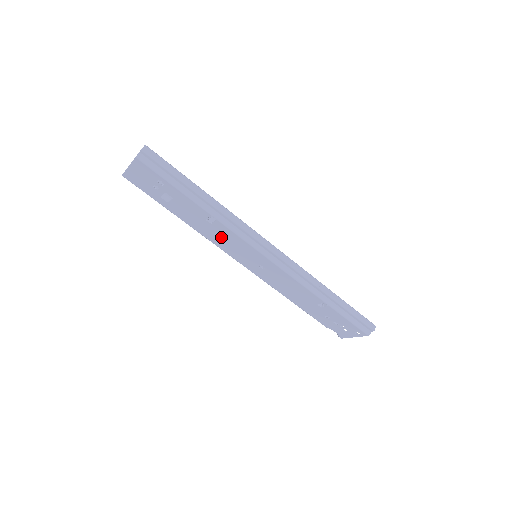
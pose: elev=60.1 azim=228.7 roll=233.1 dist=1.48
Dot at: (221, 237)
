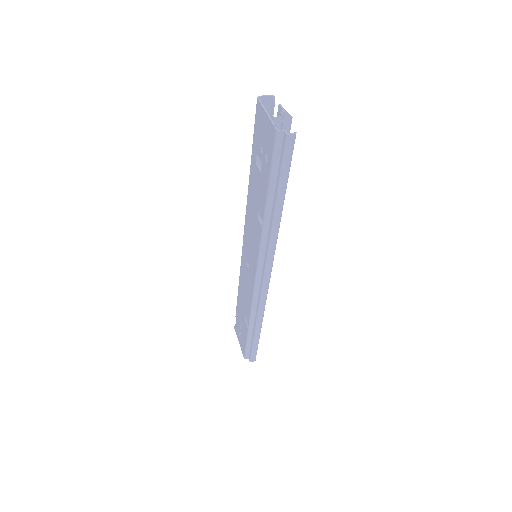
Dot at: (253, 225)
